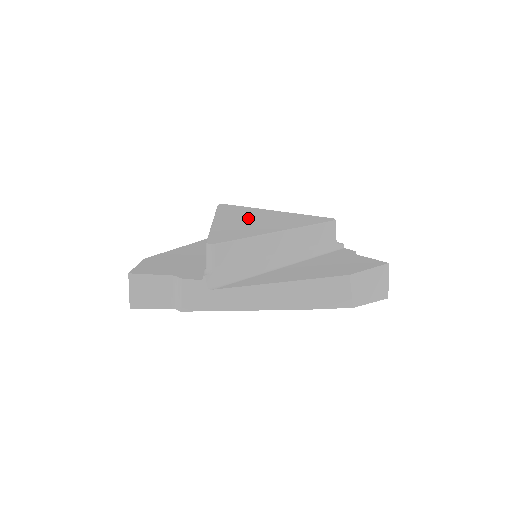
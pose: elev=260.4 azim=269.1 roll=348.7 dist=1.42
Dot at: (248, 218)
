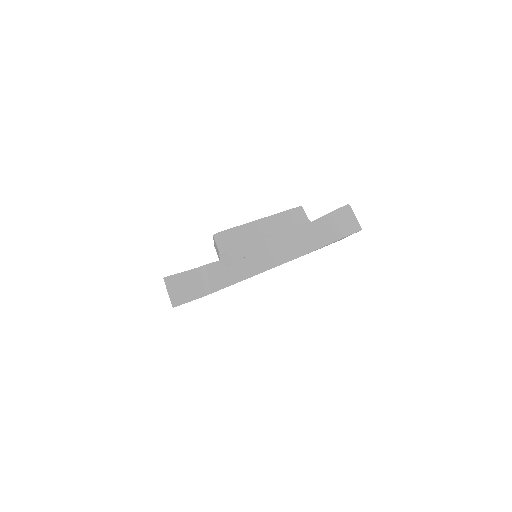
Dot at: occluded
